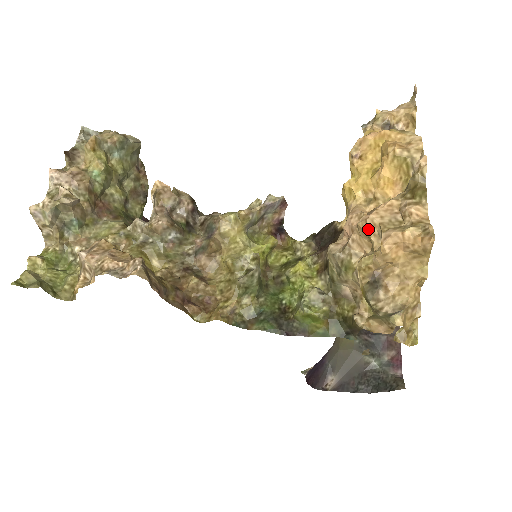
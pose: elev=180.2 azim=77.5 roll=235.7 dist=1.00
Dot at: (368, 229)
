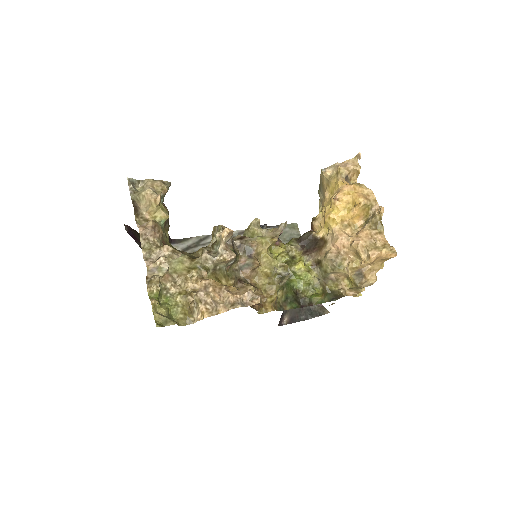
Dot at: (359, 248)
